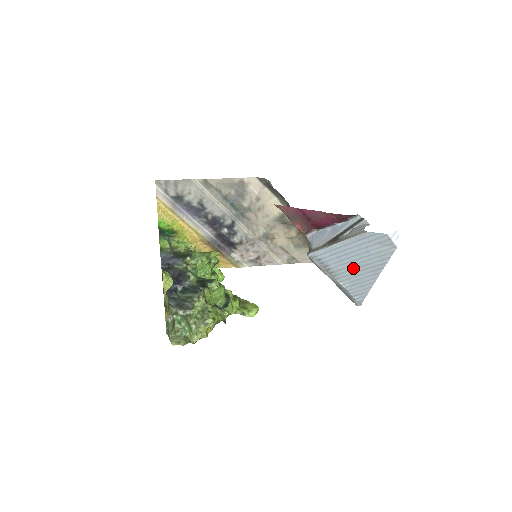
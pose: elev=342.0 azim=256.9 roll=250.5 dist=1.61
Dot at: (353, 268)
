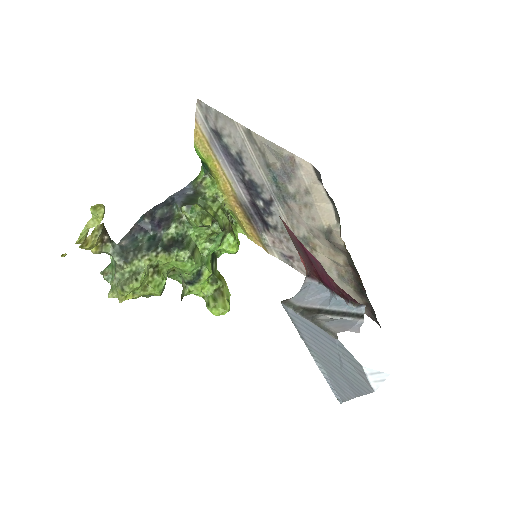
Dot at: (328, 361)
